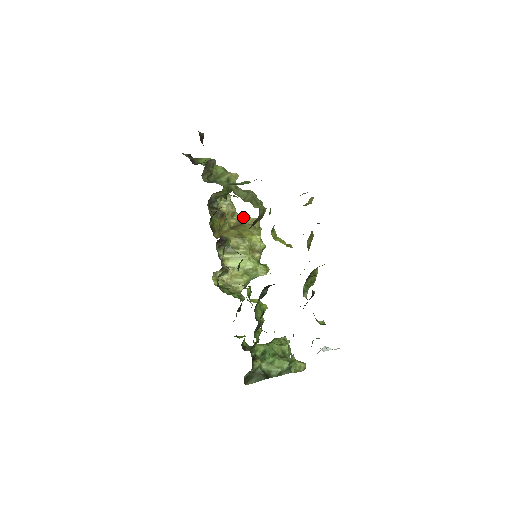
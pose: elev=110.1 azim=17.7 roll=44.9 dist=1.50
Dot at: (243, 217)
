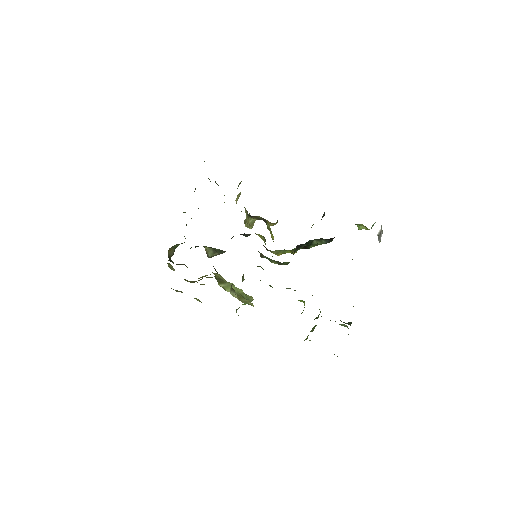
Dot at: (191, 281)
